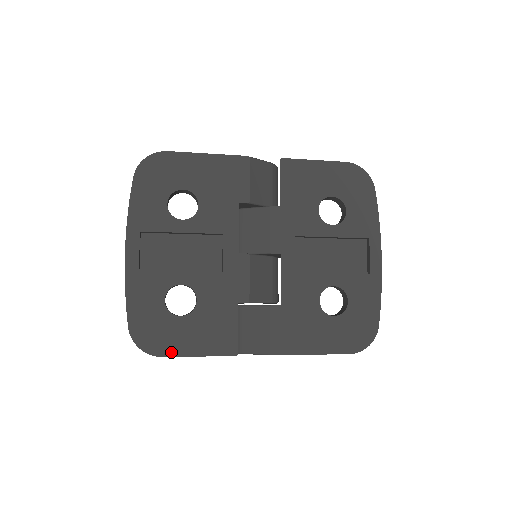
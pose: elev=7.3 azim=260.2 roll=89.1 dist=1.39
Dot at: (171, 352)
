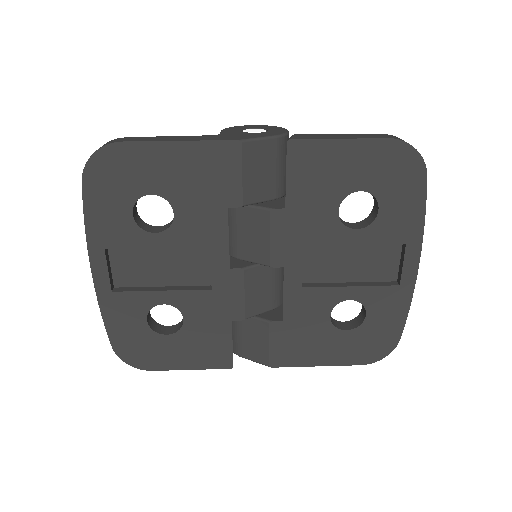
Dot at: (161, 366)
